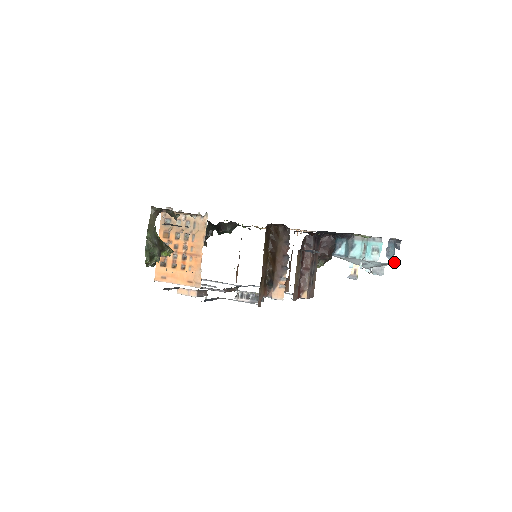
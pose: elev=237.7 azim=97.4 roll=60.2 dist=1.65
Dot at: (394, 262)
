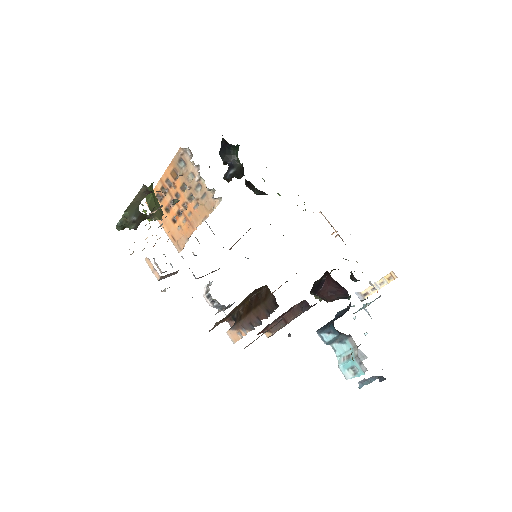
Dot at: occluded
